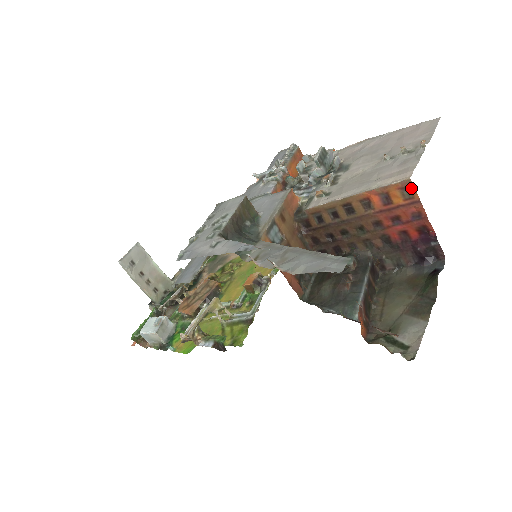
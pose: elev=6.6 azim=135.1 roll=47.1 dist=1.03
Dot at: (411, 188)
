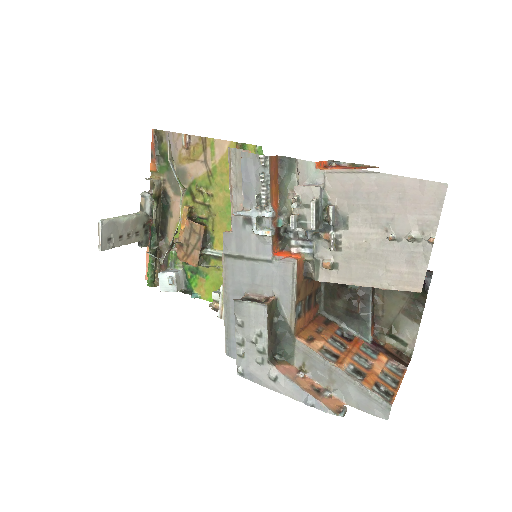
Dot at: (420, 289)
